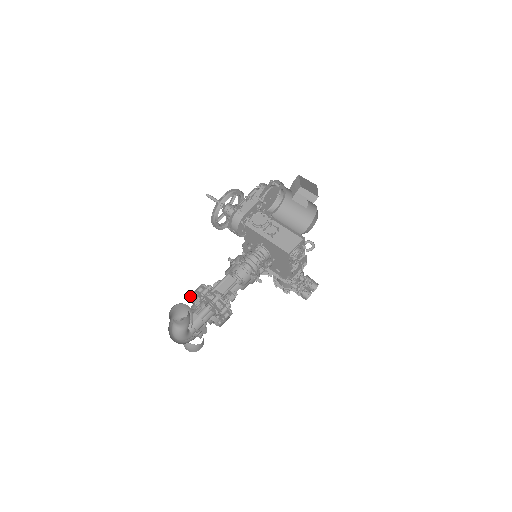
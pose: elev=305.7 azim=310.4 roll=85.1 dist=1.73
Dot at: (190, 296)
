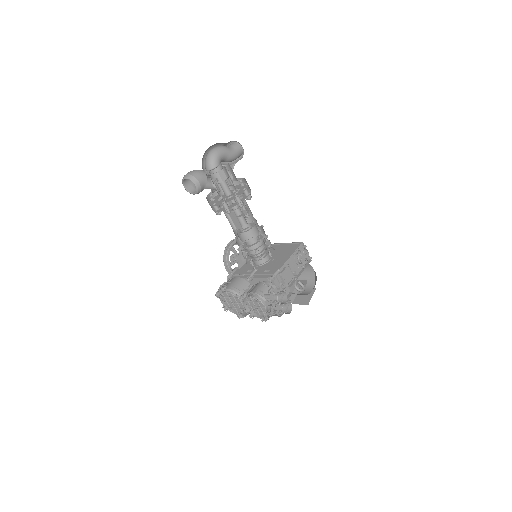
Dot at: occluded
